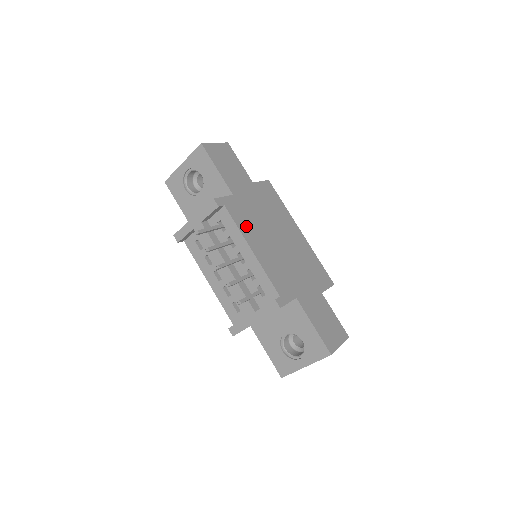
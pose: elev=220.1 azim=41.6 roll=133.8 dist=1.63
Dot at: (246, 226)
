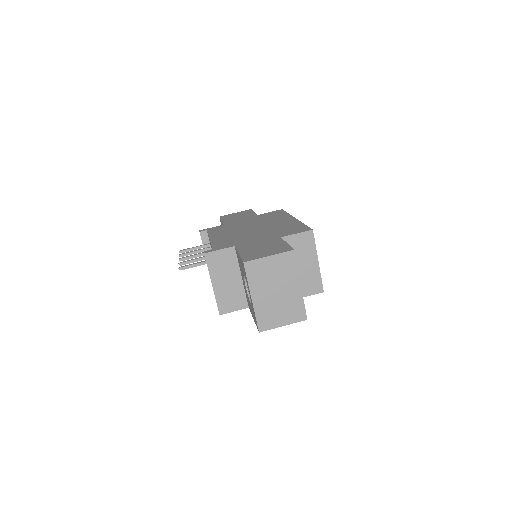
Dot at: (219, 232)
